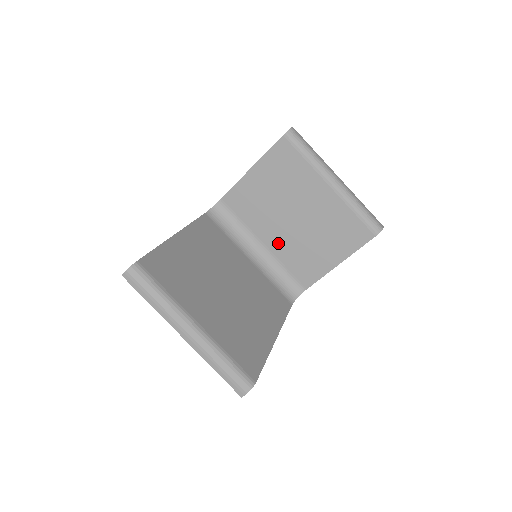
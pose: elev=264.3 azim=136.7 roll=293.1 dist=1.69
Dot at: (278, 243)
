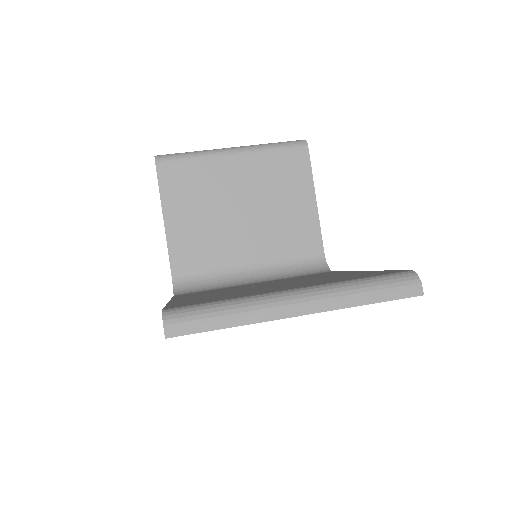
Dot at: (257, 247)
